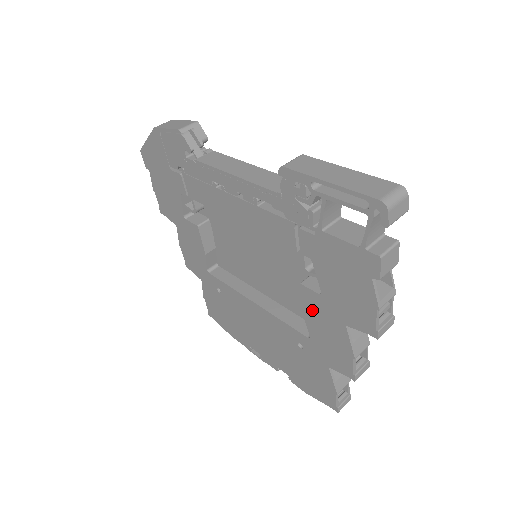
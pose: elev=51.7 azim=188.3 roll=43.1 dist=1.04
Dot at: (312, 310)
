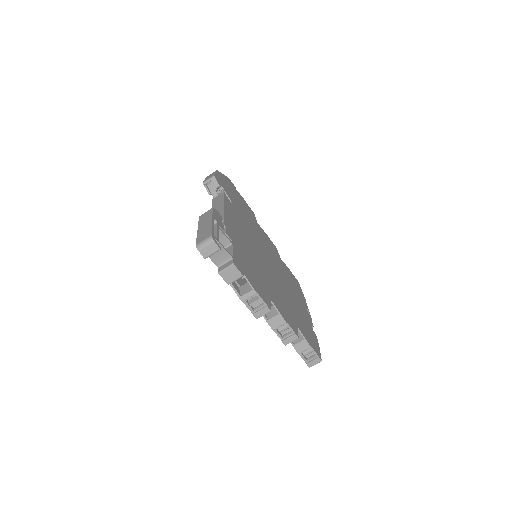
Dot at: occluded
